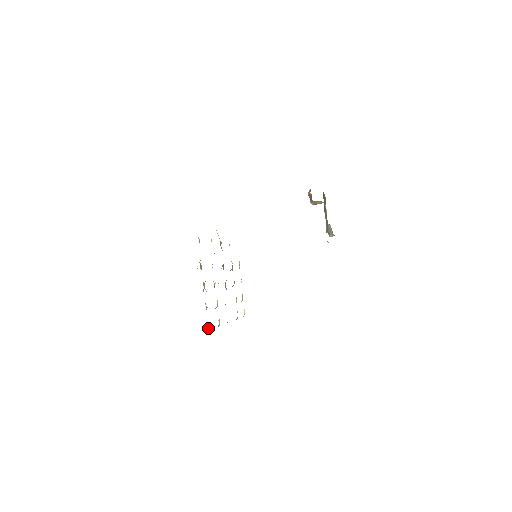
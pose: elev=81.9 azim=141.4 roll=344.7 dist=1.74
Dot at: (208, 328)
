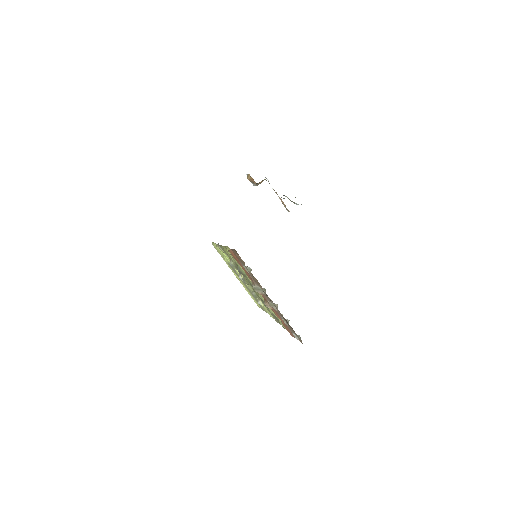
Dot at: (297, 337)
